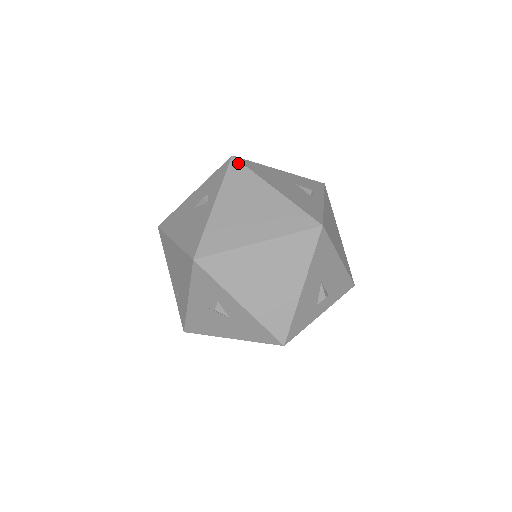
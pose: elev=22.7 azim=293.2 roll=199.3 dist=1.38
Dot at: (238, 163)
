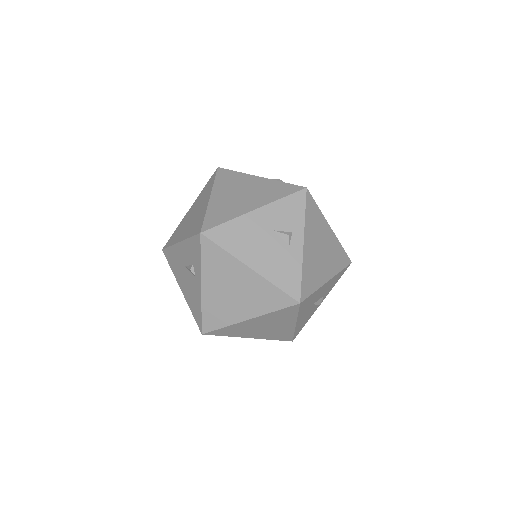
Dot at: (209, 242)
